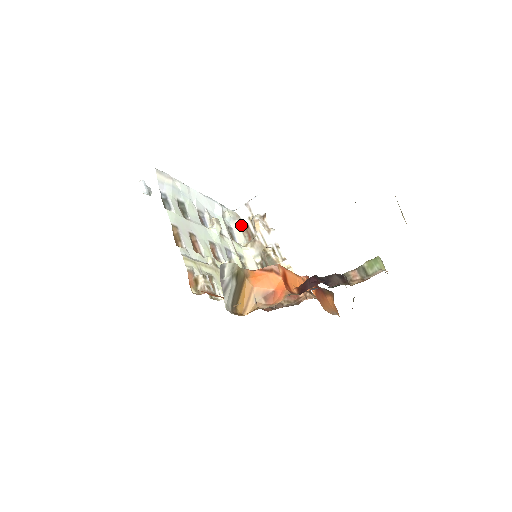
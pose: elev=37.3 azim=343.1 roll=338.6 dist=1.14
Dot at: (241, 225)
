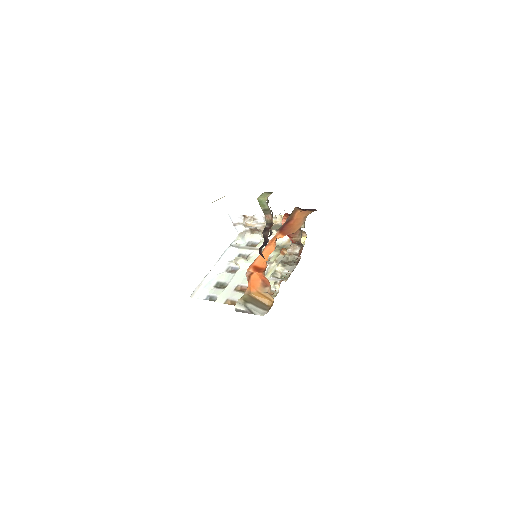
Dot at: (249, 233)
